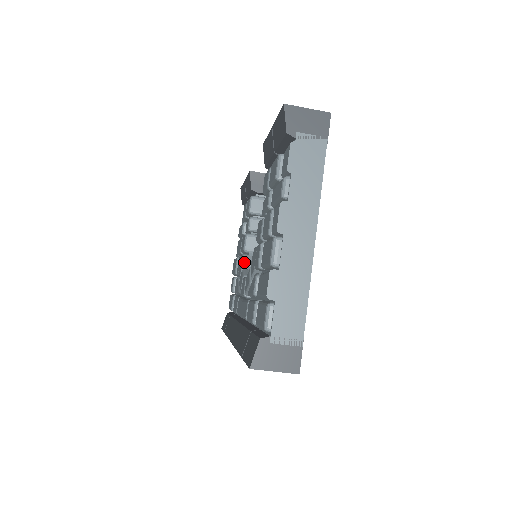
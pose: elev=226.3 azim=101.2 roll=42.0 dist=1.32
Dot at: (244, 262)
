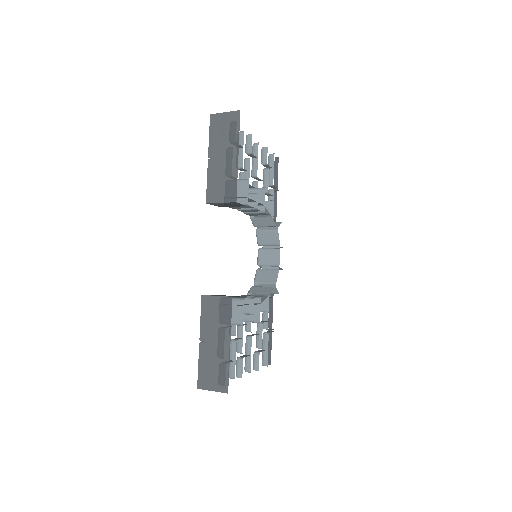
Dot at: (254, 226)
